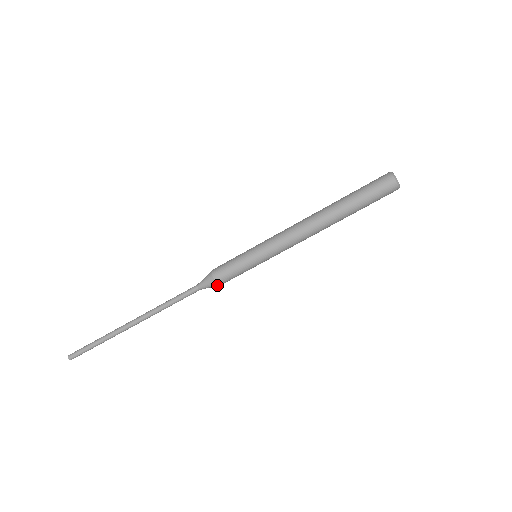
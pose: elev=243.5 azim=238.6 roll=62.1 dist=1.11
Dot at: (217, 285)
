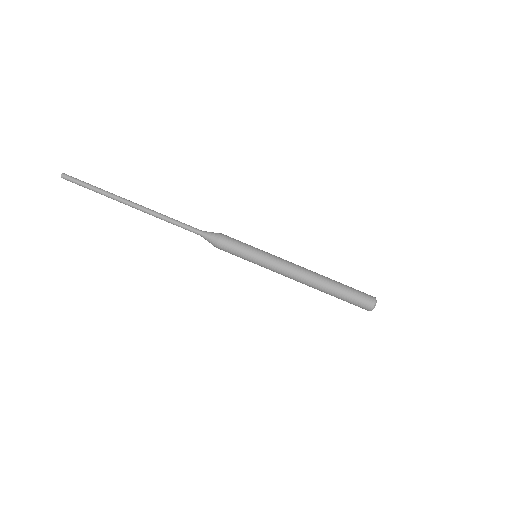
Dot at: (215, 244)
